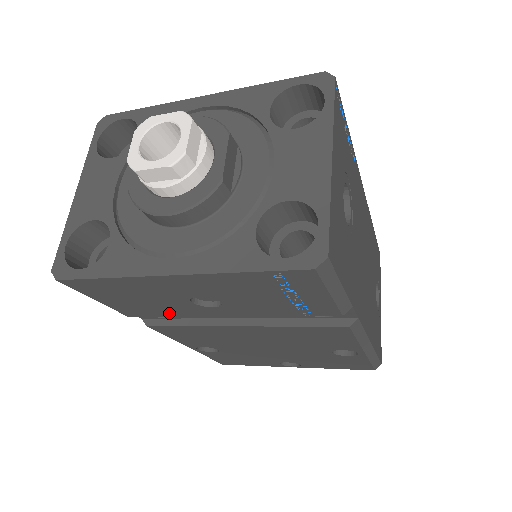
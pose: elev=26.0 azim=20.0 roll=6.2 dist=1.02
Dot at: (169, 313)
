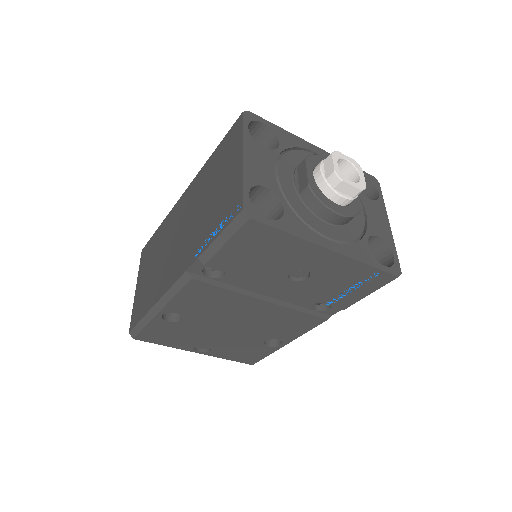
Dot at: (248, 274)
